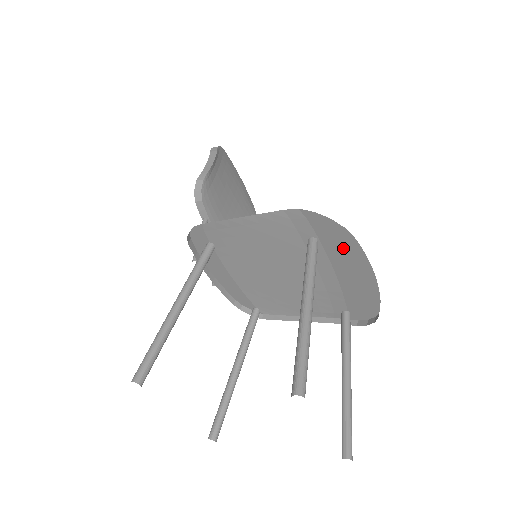
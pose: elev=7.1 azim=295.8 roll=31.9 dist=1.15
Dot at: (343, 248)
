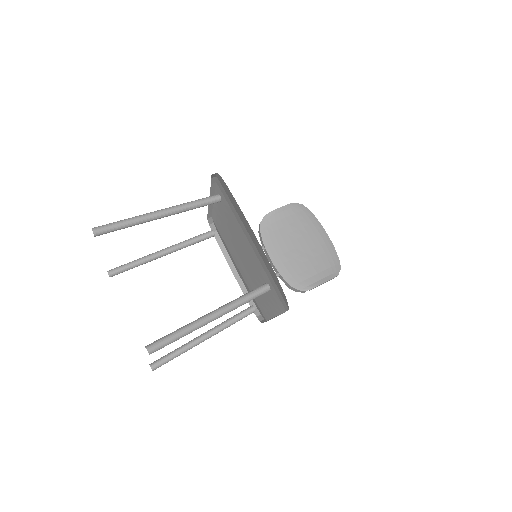
Dot at: (233, 201)
